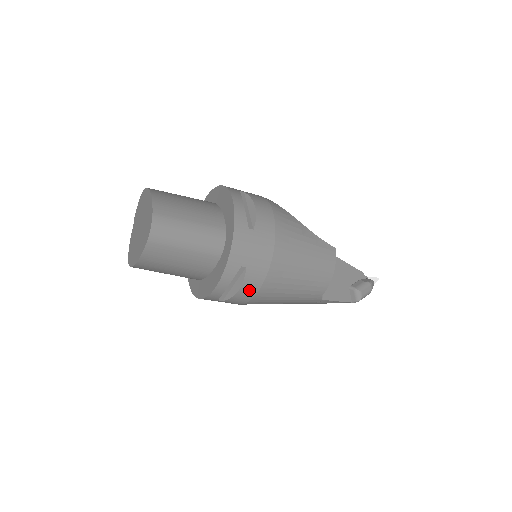
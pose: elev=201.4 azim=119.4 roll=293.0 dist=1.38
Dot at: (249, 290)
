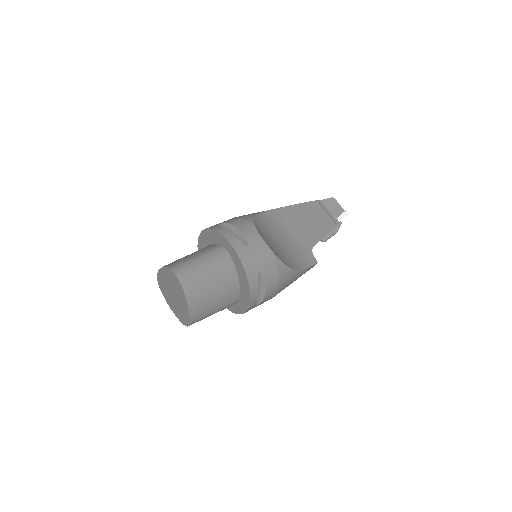
Dot at: occluded
